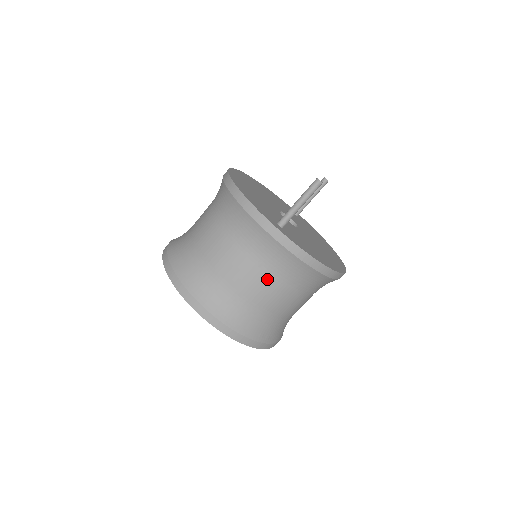
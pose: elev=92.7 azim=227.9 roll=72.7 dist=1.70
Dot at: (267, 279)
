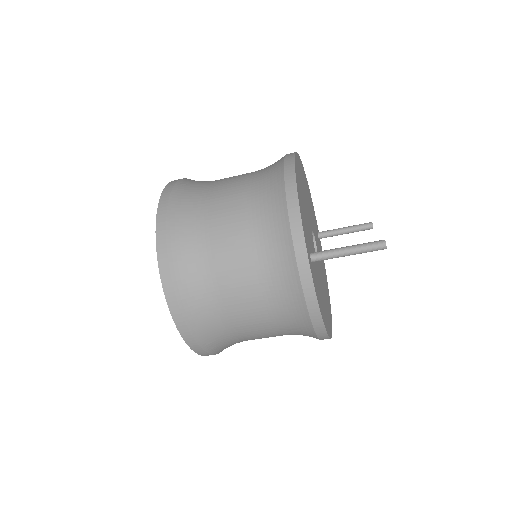
Dot at: (258, 301)
